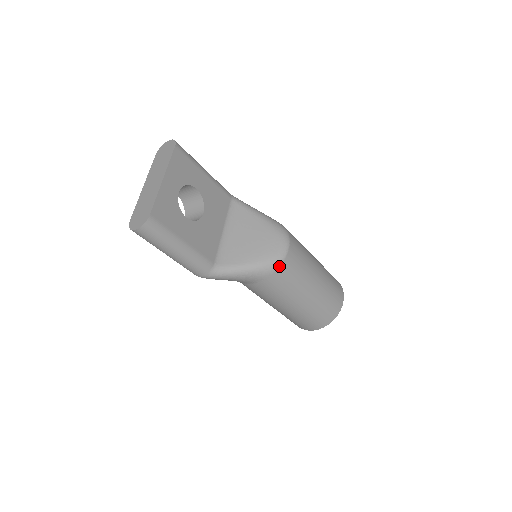
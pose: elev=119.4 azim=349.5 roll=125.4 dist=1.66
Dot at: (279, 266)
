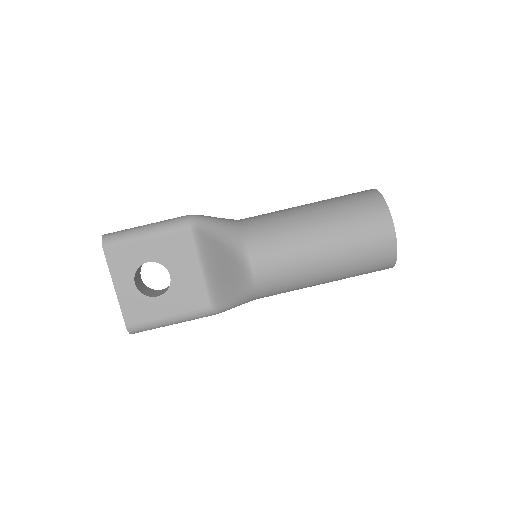
Dot at: (256, 290)
